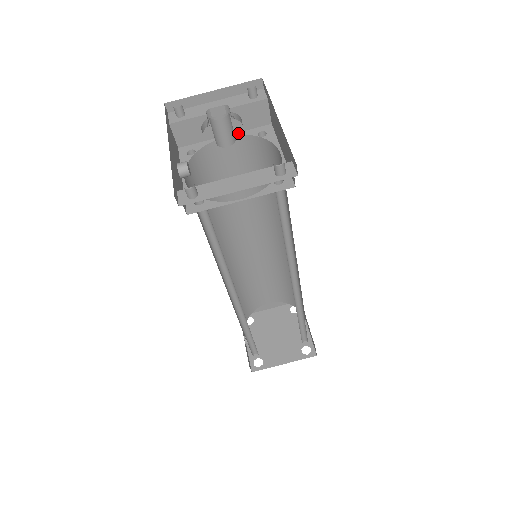
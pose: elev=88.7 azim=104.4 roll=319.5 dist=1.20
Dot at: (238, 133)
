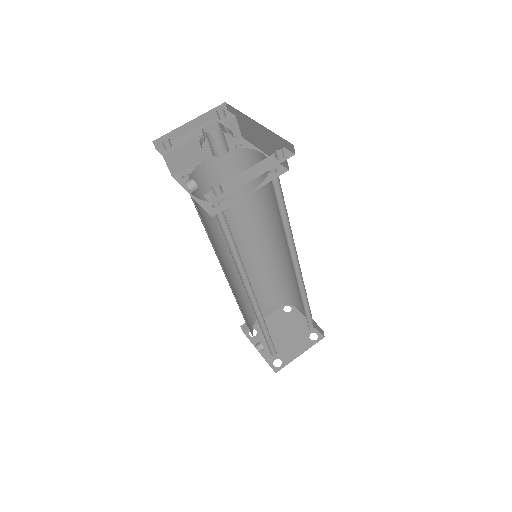
Dot at: occluded
